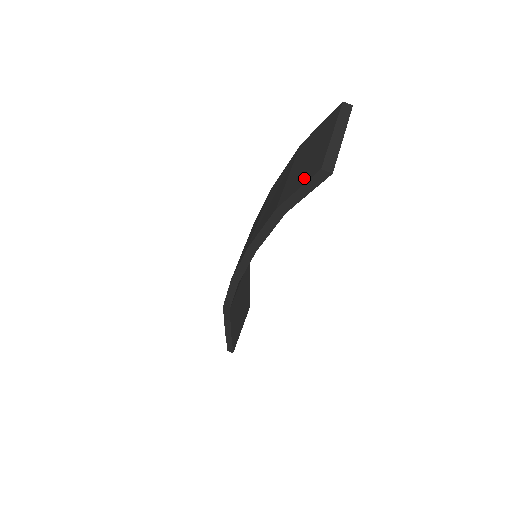
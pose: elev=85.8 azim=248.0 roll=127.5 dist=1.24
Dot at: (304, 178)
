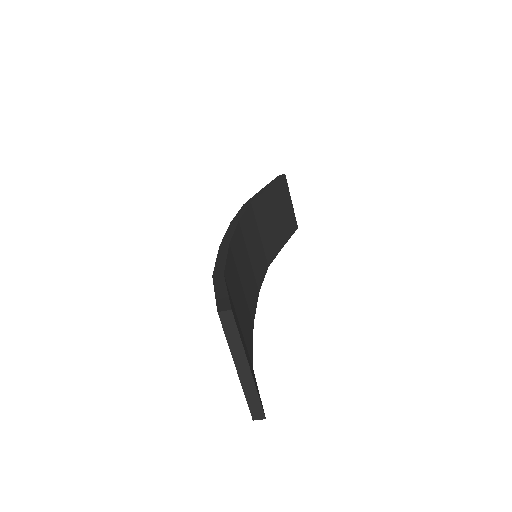
Dot at: occluded
